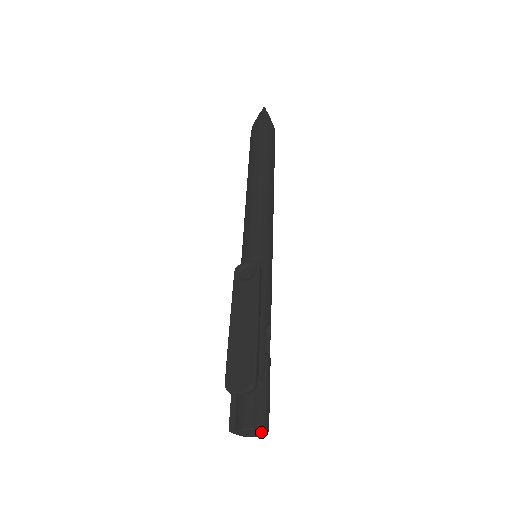
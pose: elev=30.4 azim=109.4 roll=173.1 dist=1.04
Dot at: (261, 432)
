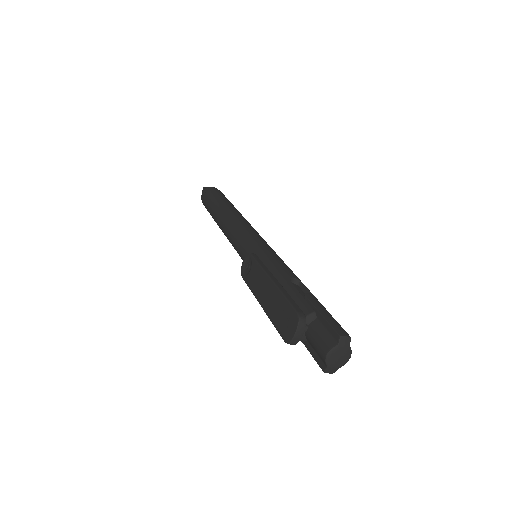
Dot at: (344, 344)
